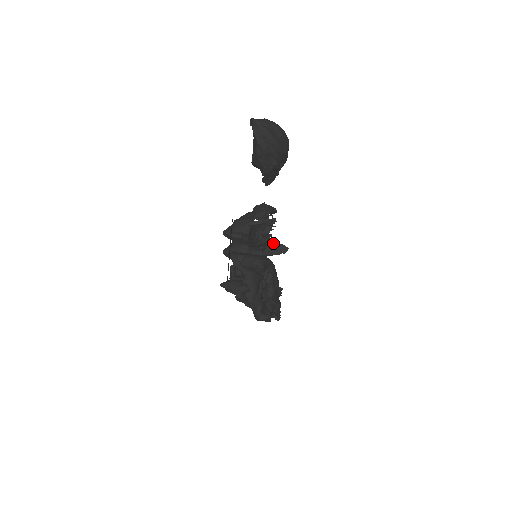
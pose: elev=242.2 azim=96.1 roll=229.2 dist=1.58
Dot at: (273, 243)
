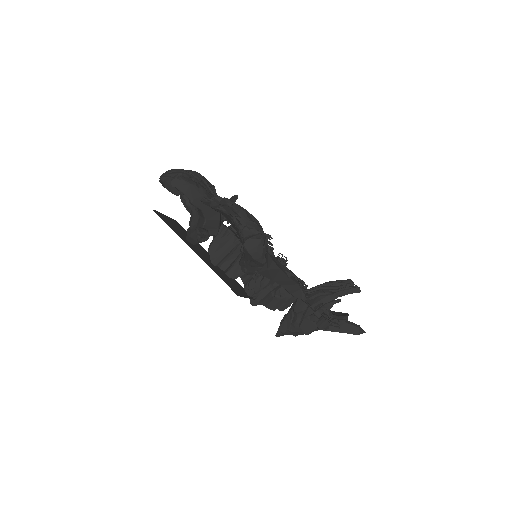
Dot at: occluded
